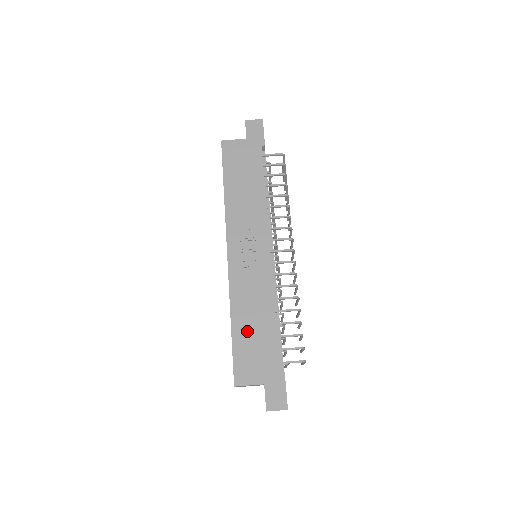
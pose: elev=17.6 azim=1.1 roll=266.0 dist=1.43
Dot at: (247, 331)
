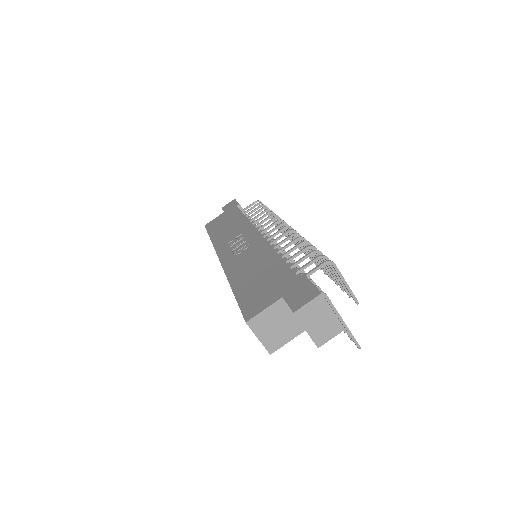
Dot at: (250, 281)
